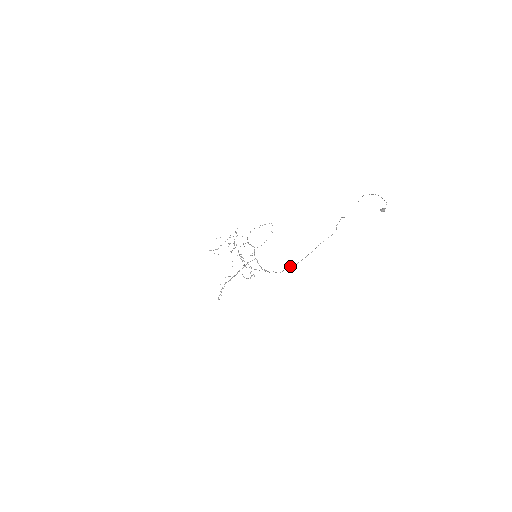
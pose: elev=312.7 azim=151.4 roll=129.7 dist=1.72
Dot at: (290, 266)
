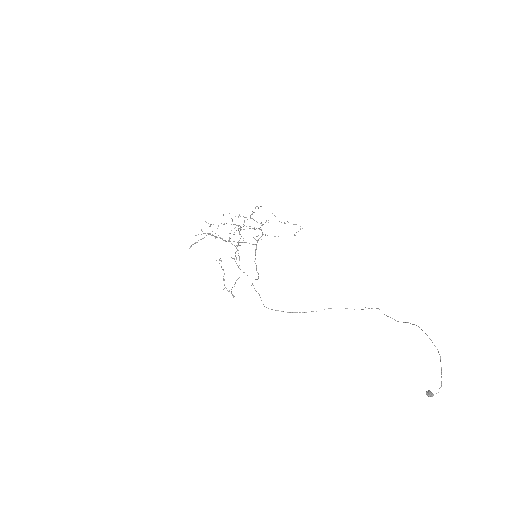
Dot at: (281, 311)
